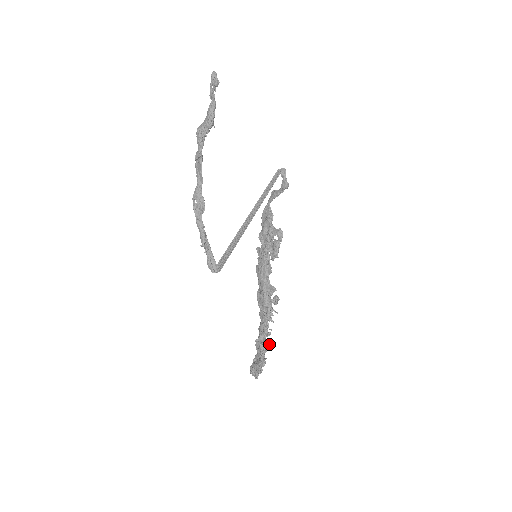
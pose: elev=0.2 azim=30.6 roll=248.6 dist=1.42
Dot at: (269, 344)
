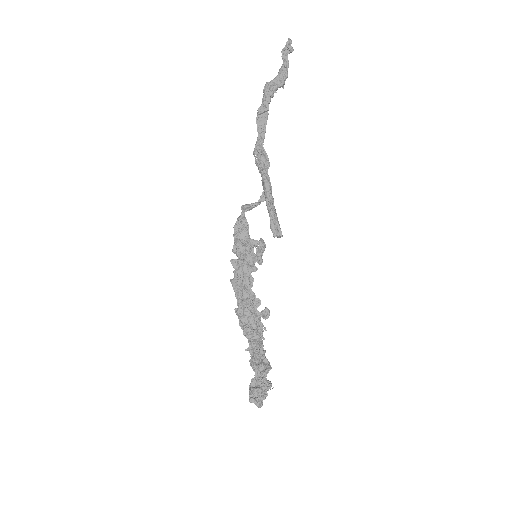
Dot at: (269, 362)
